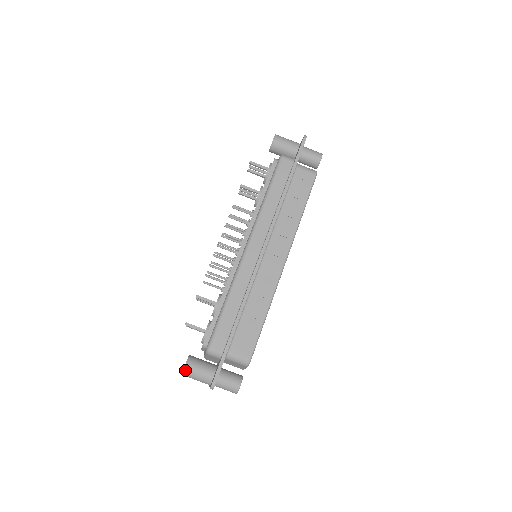
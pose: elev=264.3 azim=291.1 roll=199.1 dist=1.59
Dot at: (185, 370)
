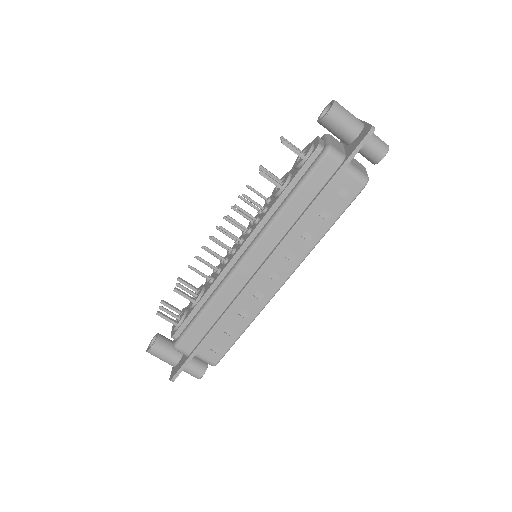
Dot at: (150, 352)
